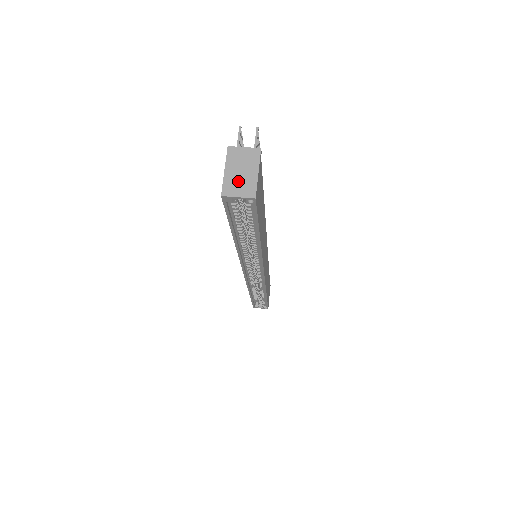
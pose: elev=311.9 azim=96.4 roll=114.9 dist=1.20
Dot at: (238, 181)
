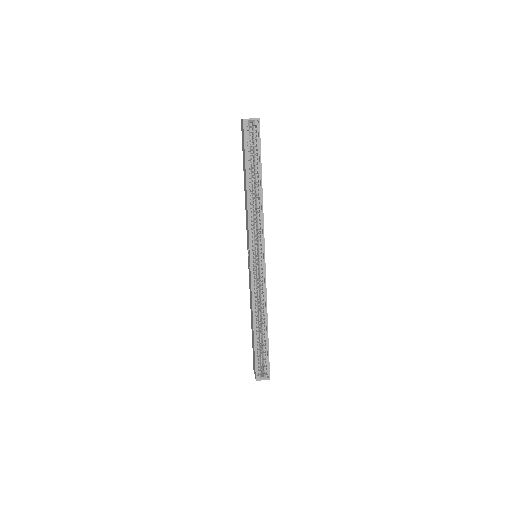
Dot at: occluded
